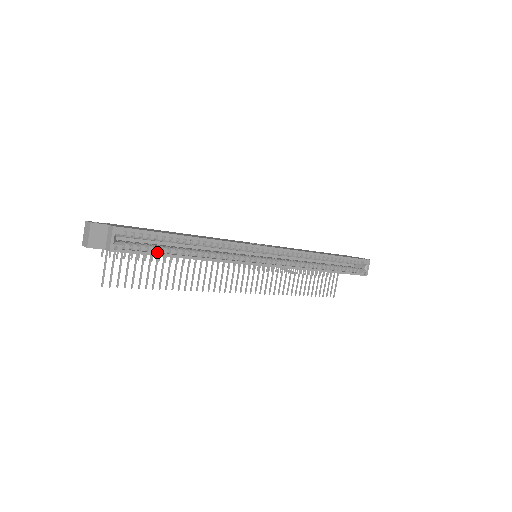
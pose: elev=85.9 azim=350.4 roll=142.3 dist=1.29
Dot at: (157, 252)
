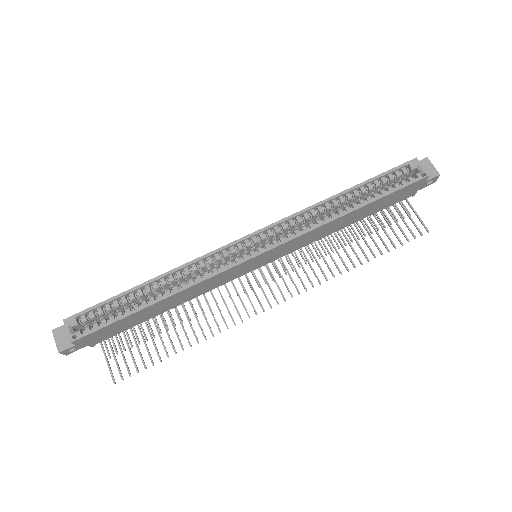
Dot at: (120, 317)
